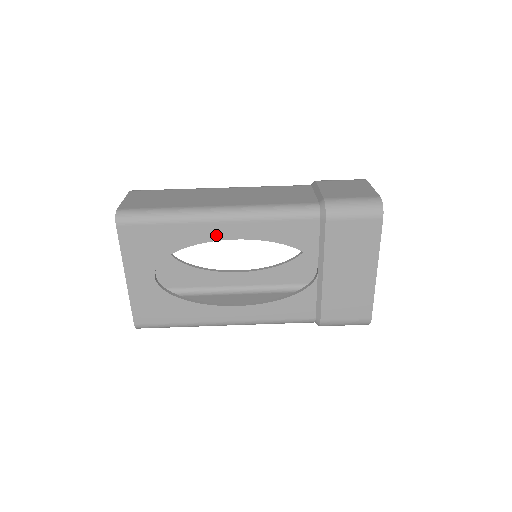
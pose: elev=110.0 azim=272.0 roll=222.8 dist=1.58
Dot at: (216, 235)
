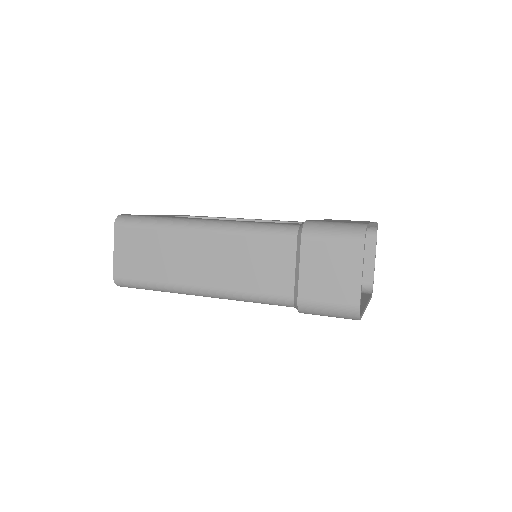
Dot at: occluded
